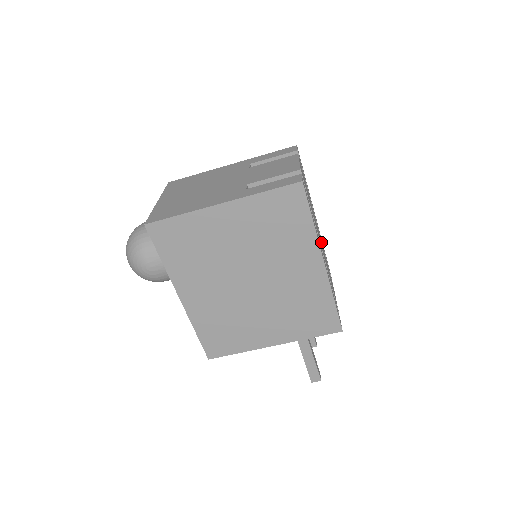
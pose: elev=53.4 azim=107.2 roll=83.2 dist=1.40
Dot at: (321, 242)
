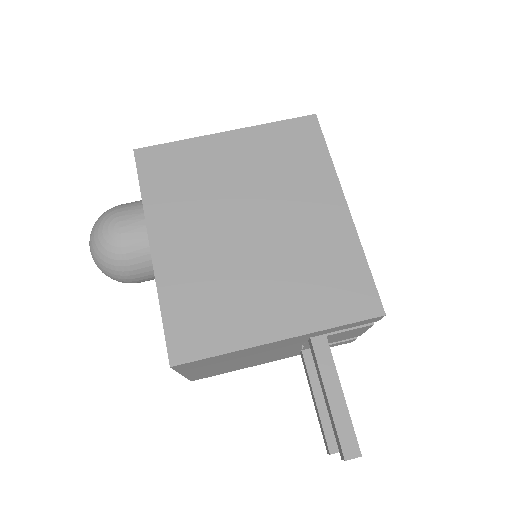
Dot at: occluded
